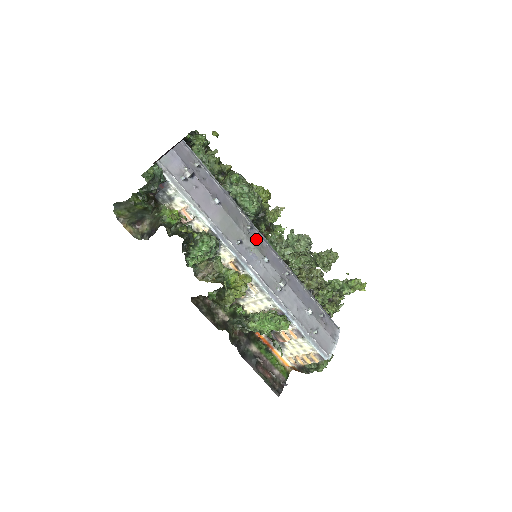
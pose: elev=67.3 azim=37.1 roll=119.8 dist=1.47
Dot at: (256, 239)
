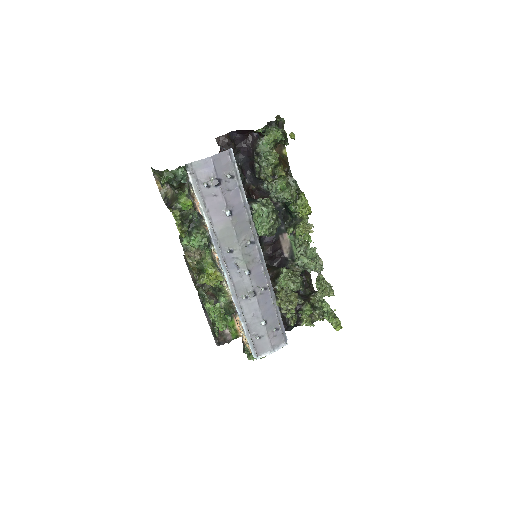
Dot at: (251, 253)
